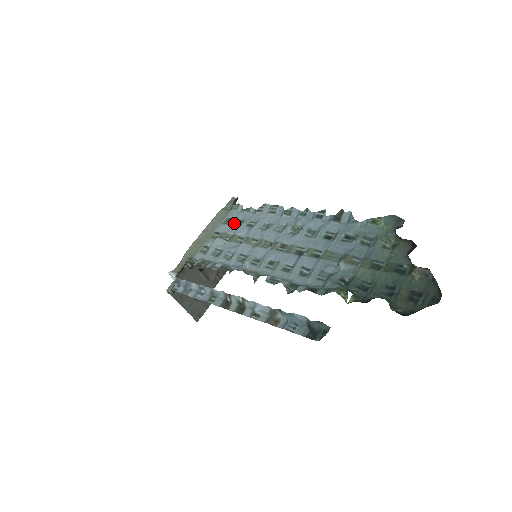
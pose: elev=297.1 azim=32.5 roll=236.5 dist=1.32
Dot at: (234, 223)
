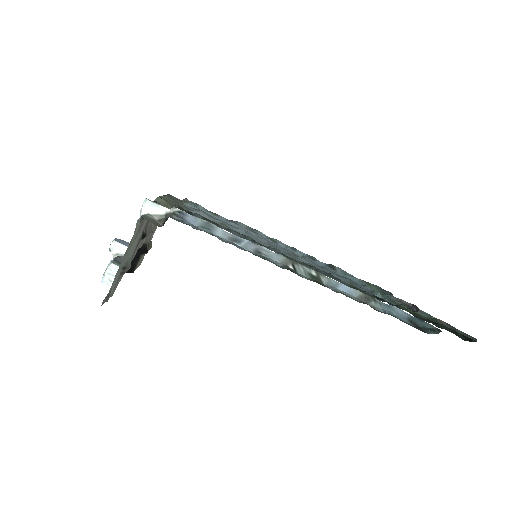
Dot at: occluded
